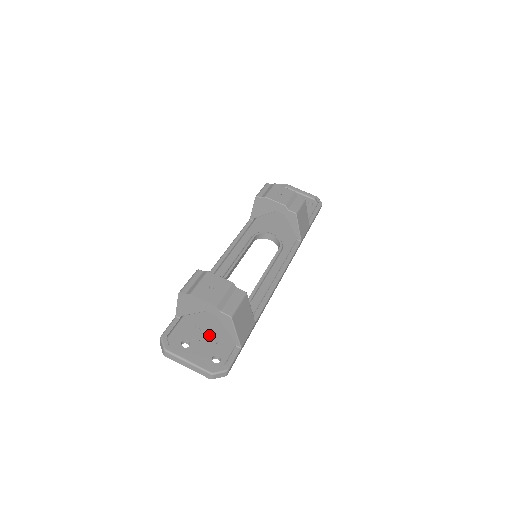
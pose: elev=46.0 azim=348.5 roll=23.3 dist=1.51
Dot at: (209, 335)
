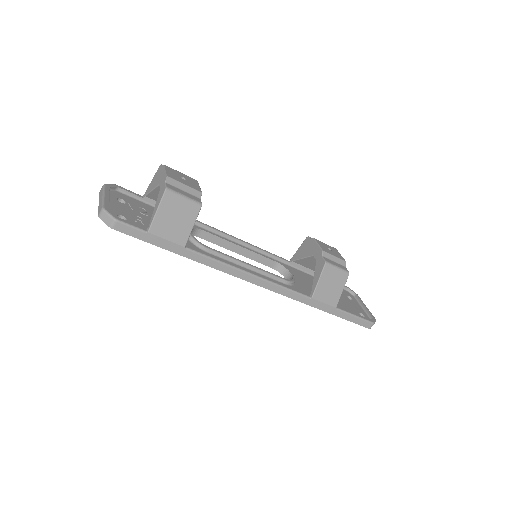
Dot at: (143, 217)
